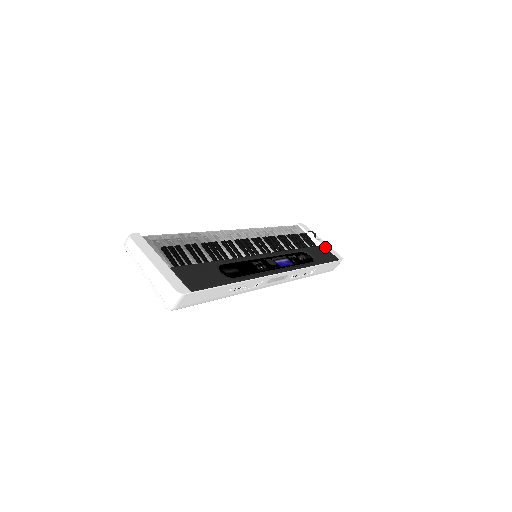
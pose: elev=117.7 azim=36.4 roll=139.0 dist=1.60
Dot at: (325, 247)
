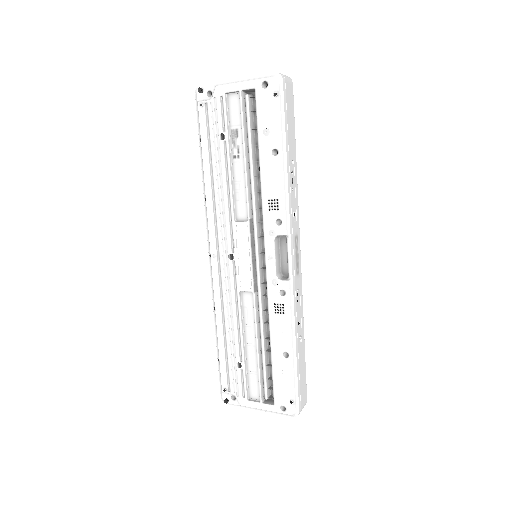
Dot at: occluded
